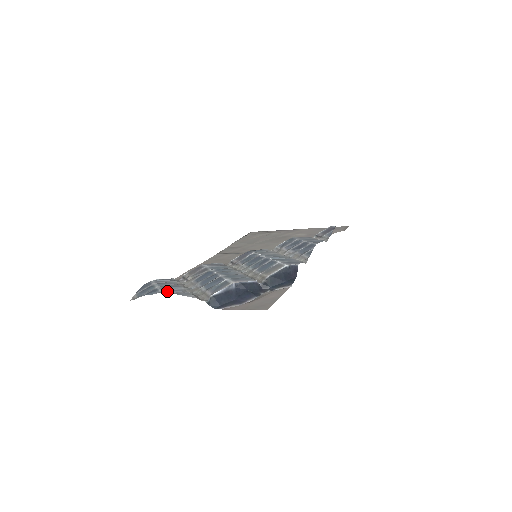
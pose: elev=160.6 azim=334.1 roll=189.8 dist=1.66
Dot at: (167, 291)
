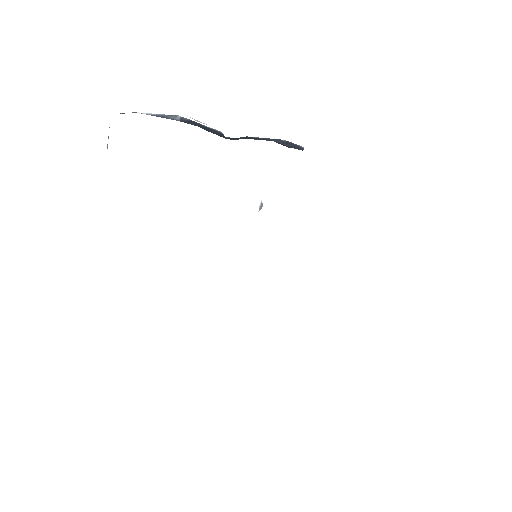
Dot at: occluded
